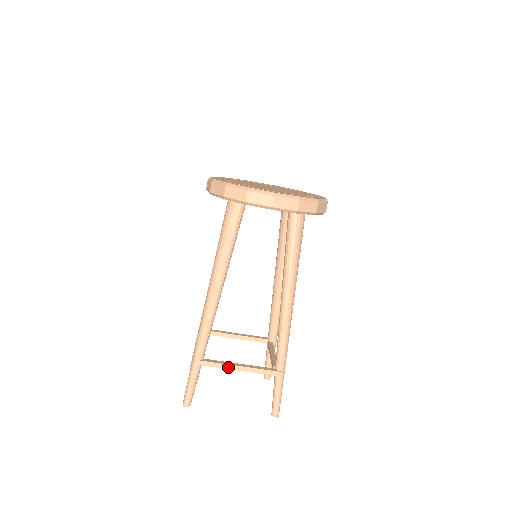
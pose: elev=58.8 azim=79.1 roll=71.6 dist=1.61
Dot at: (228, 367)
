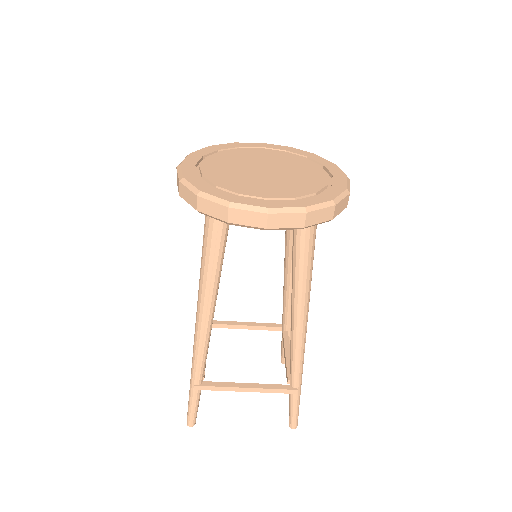
Dot at: (233, 389)
